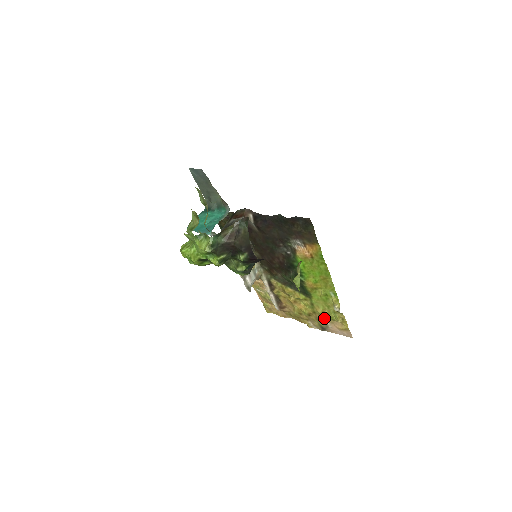
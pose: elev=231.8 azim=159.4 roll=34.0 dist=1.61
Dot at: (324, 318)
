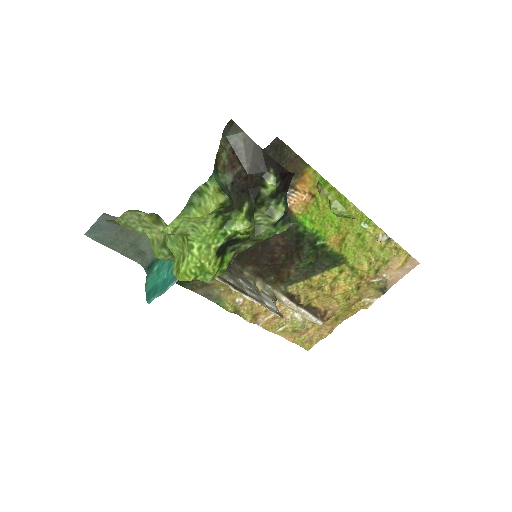
Dot at: (376, 272)
